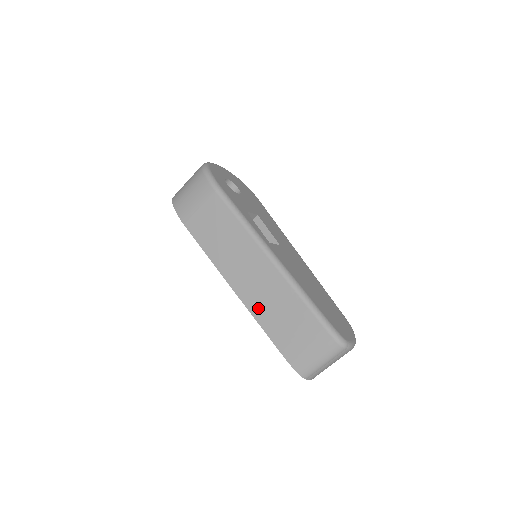
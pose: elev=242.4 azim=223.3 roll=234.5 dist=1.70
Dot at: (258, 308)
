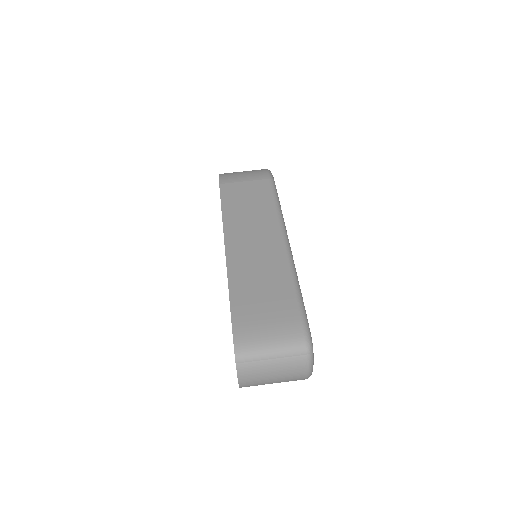
Dot at: (239, 268)
